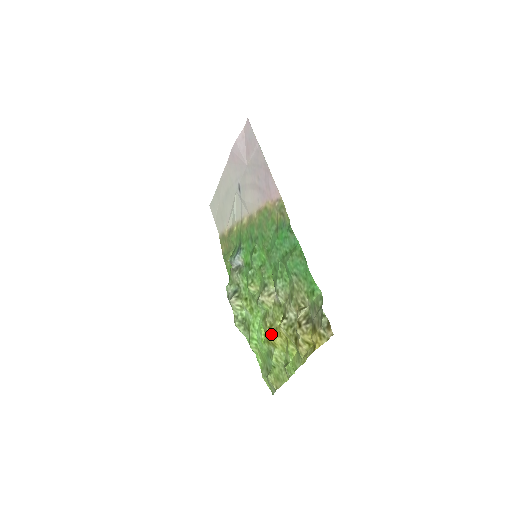
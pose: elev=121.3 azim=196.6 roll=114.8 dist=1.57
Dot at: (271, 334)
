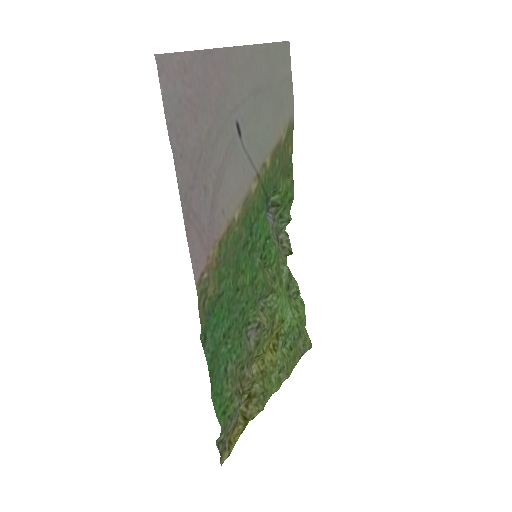
Dot at: (271, 340)
